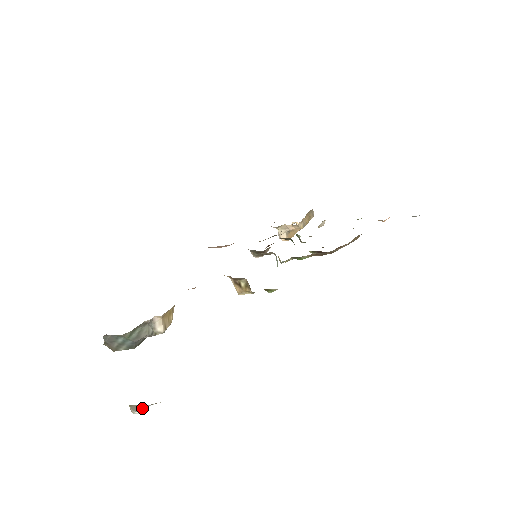
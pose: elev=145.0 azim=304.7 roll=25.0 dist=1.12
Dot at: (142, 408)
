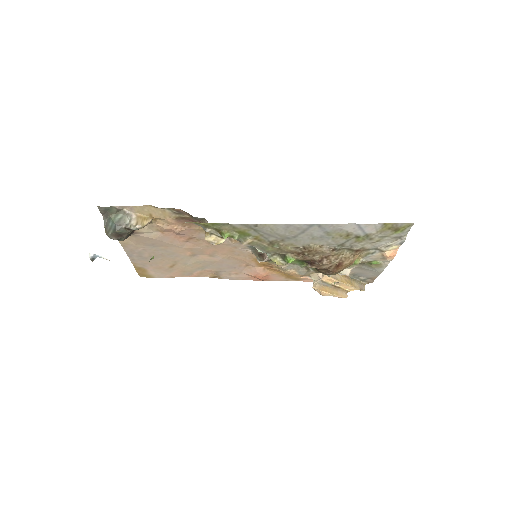
Dot at: (95, 254)
